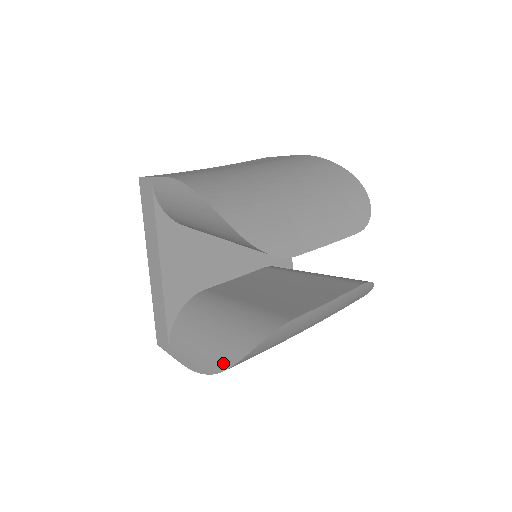
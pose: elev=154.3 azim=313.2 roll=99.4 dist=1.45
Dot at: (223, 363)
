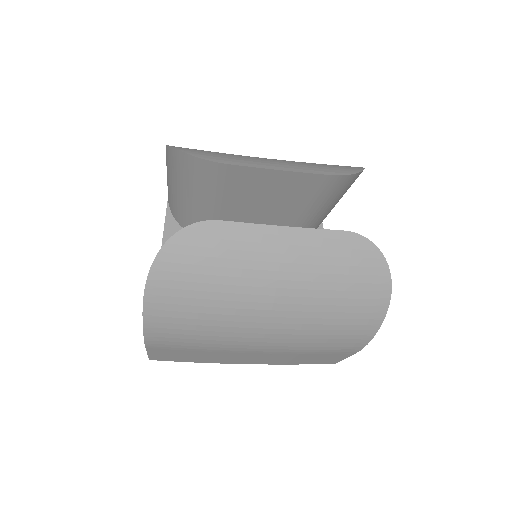
Dot at: occluded
